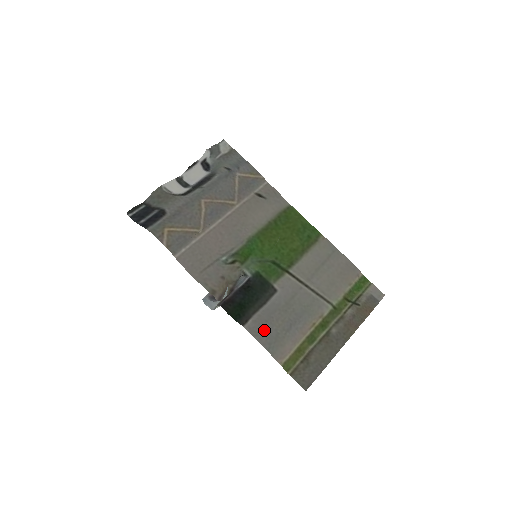
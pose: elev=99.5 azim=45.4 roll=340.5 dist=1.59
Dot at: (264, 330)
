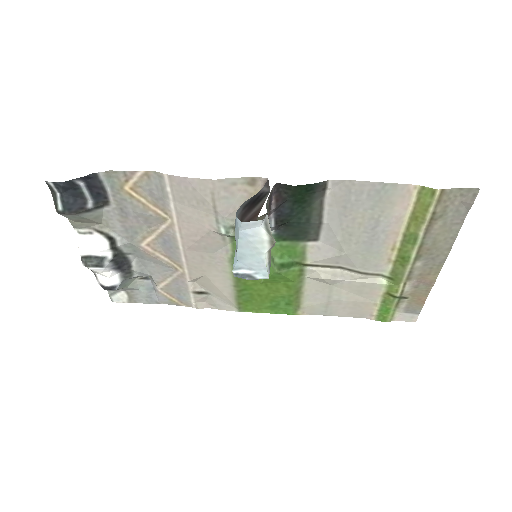
Dot at: (354, 197)
